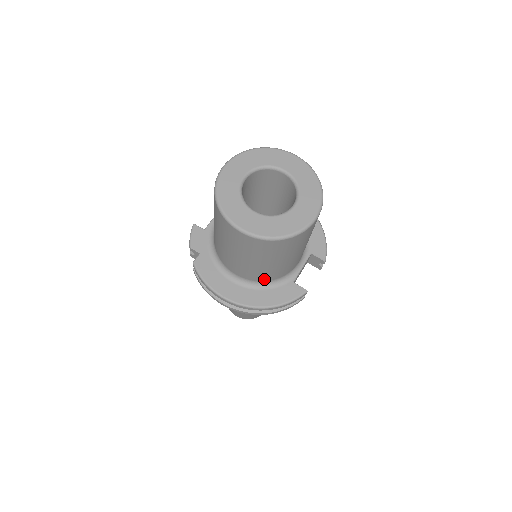
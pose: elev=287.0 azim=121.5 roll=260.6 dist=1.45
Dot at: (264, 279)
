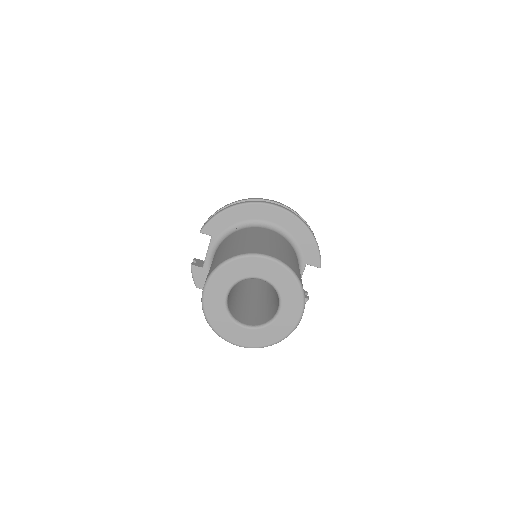
Dot at: occluded
